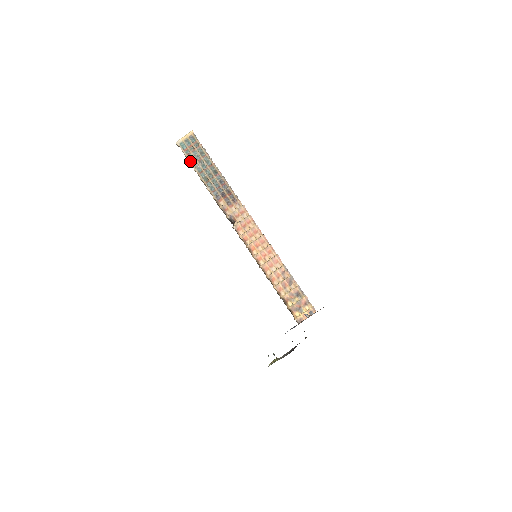
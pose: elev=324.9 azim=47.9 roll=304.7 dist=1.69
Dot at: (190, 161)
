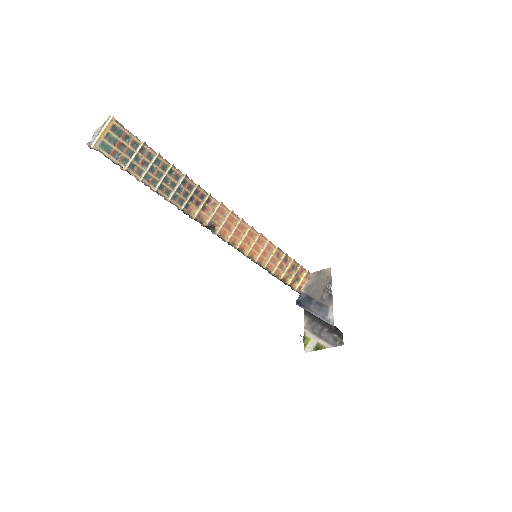
Dot at: (128, 169)
